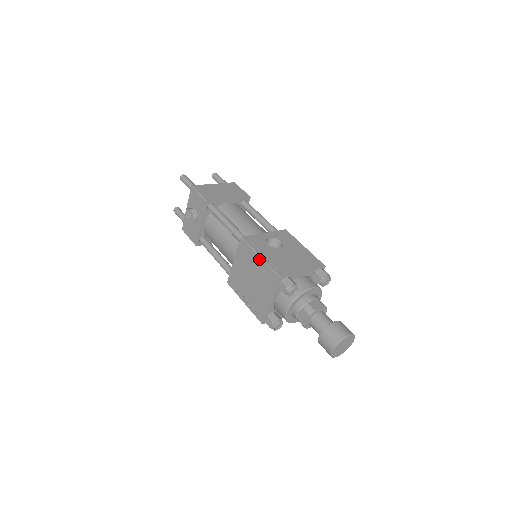
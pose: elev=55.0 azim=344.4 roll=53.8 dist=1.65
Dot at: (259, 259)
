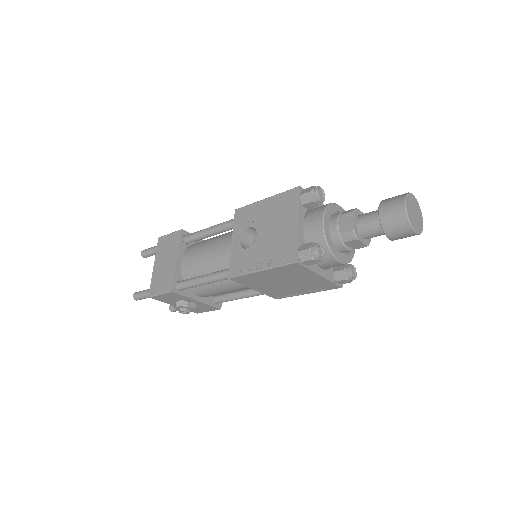
Dot at: (263, 272)
